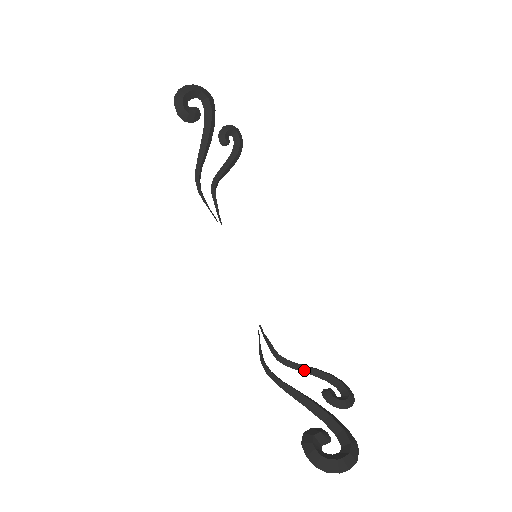
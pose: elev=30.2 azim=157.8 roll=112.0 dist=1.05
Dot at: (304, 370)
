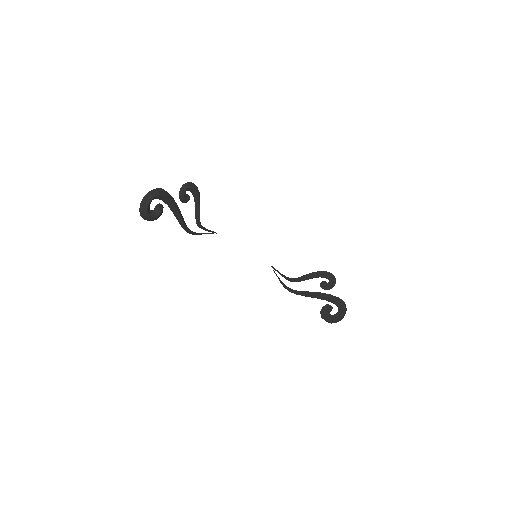
Dot at: (306, 279)
